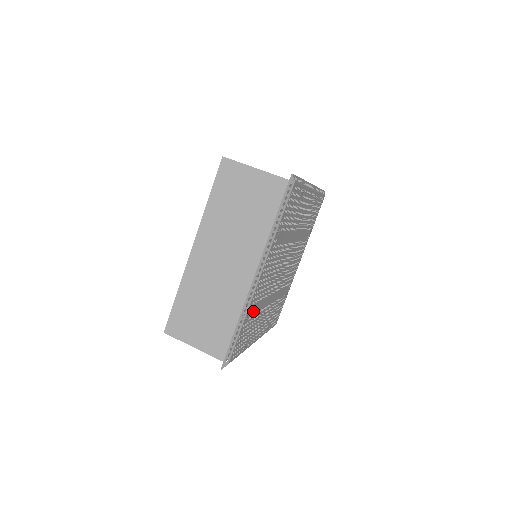
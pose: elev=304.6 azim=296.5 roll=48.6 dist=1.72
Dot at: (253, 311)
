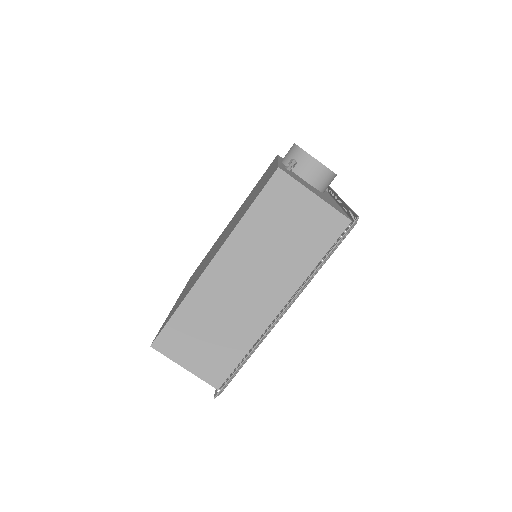
Dot at: occluded
